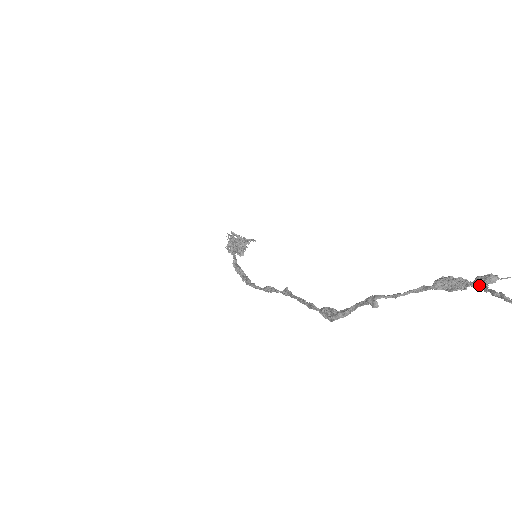
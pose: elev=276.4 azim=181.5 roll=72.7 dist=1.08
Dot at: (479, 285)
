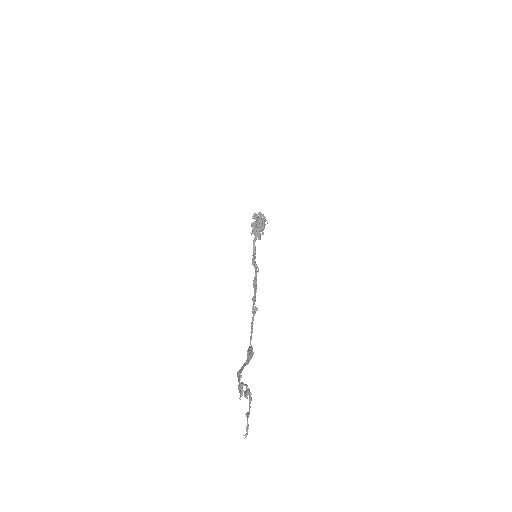
Dot at: (248, 392)
